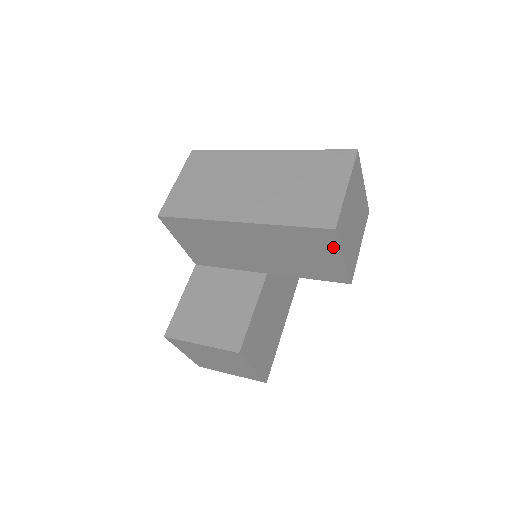
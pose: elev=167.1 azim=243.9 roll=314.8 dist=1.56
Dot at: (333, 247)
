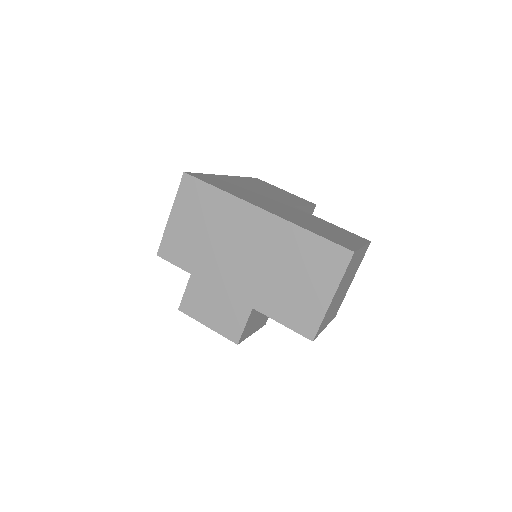
Dot at: occluded
